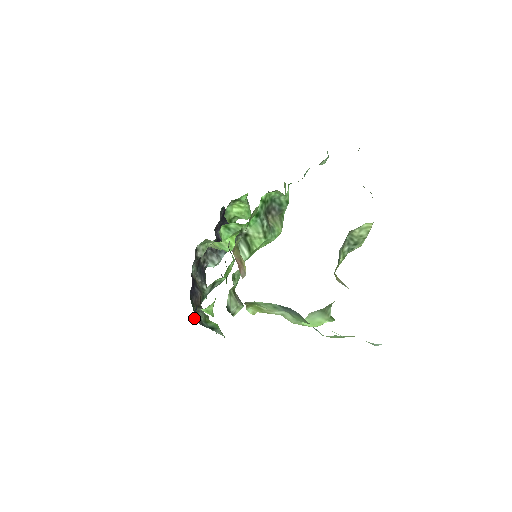
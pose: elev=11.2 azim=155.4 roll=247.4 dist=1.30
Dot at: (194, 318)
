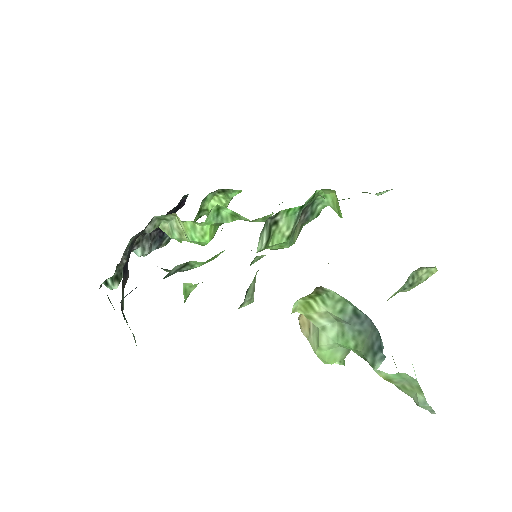
Dot at: (121, 300)
